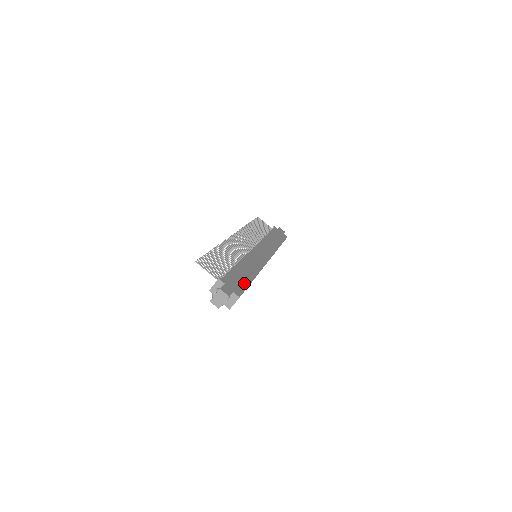
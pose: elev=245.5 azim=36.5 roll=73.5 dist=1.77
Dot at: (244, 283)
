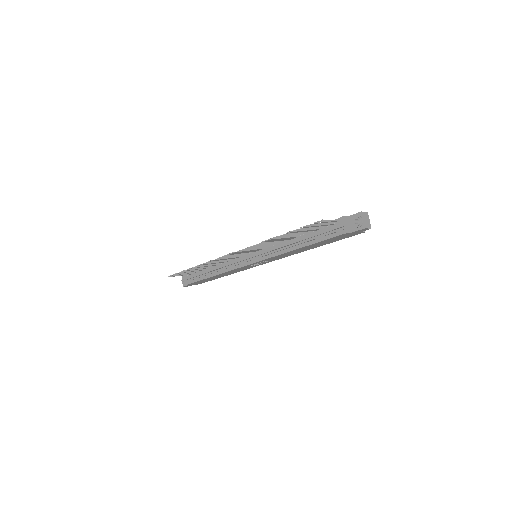
Dot at: occluded
